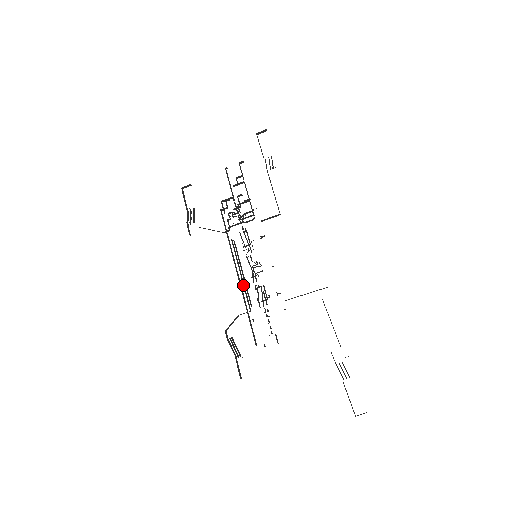
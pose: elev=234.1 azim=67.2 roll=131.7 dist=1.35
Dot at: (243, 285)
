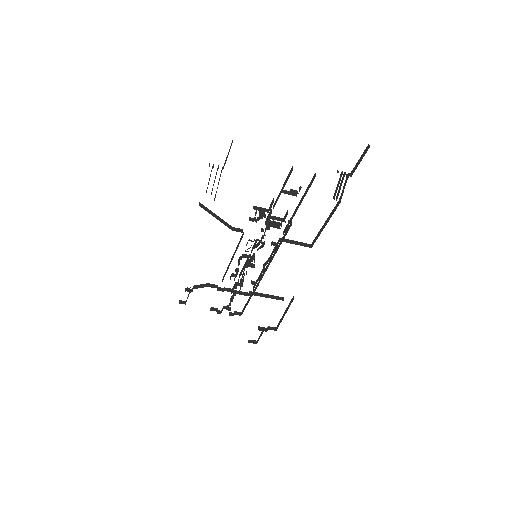
Dot at: occluded
